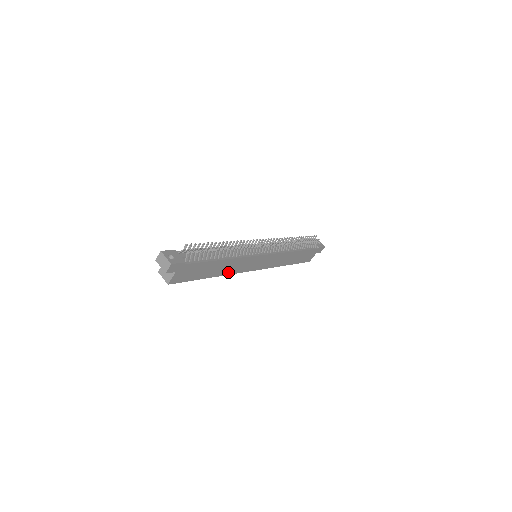
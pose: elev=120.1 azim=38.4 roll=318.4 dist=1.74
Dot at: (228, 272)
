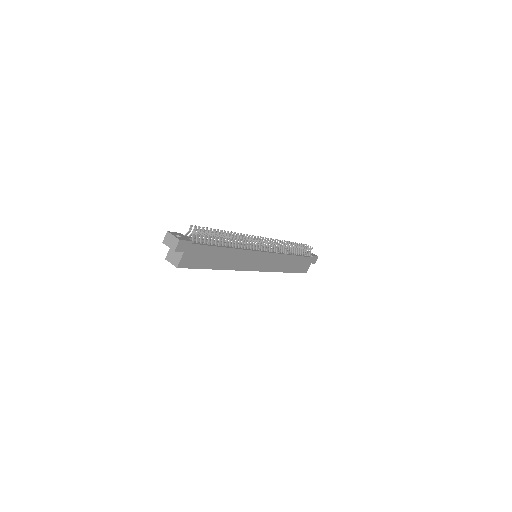
Dot at: (232, 267)
